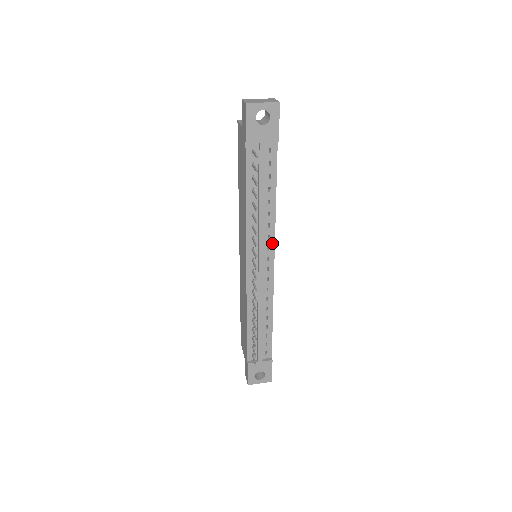
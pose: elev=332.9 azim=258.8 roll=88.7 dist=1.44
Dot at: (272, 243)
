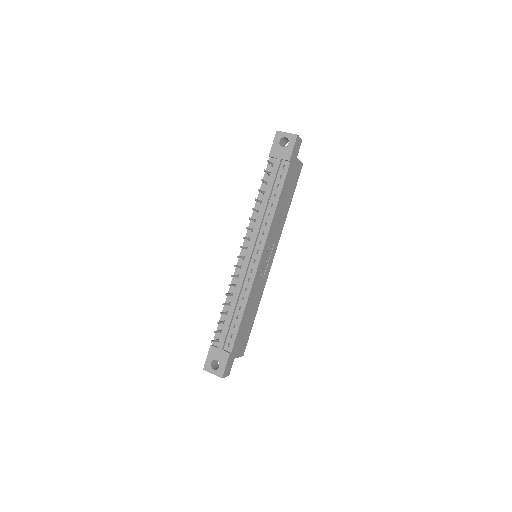
Dot at: (264, 240)
